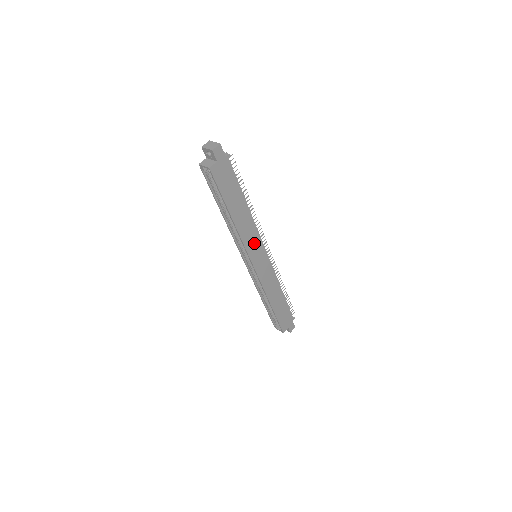
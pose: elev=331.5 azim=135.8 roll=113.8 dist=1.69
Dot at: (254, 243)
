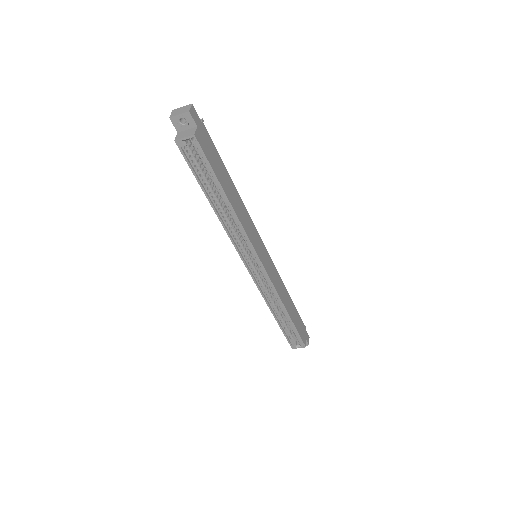
Dot at: (254, 235)
